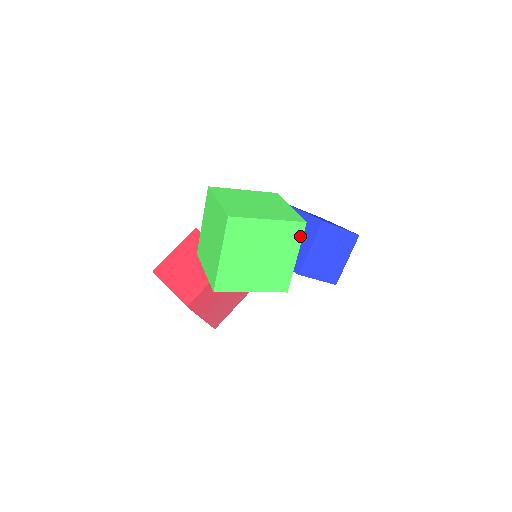
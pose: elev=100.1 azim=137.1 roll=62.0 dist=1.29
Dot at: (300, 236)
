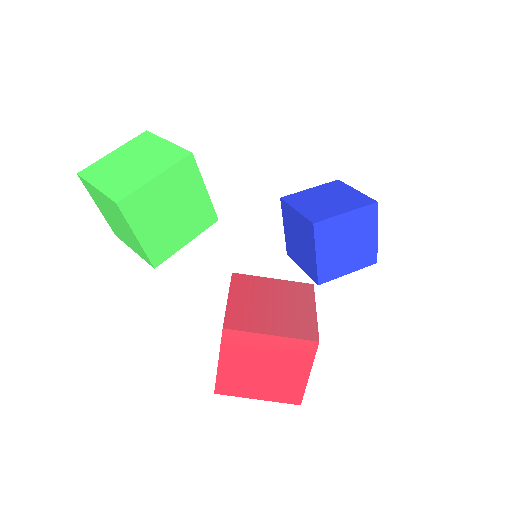
Dot at: (152, 136)
